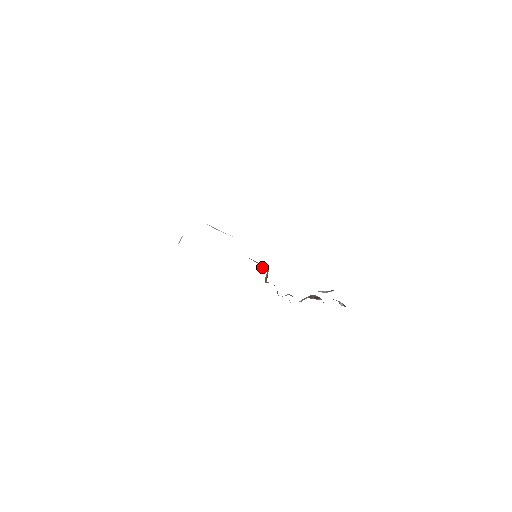
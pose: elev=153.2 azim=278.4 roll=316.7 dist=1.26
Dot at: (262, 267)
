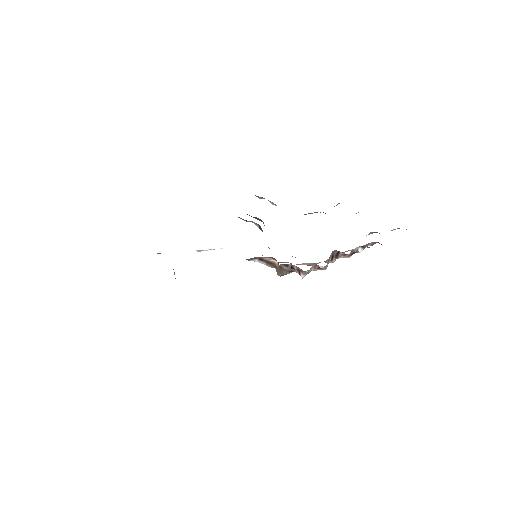
Dot at: (268, 265)
